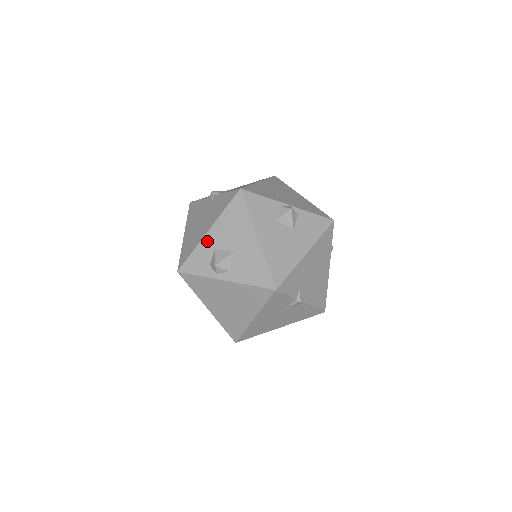
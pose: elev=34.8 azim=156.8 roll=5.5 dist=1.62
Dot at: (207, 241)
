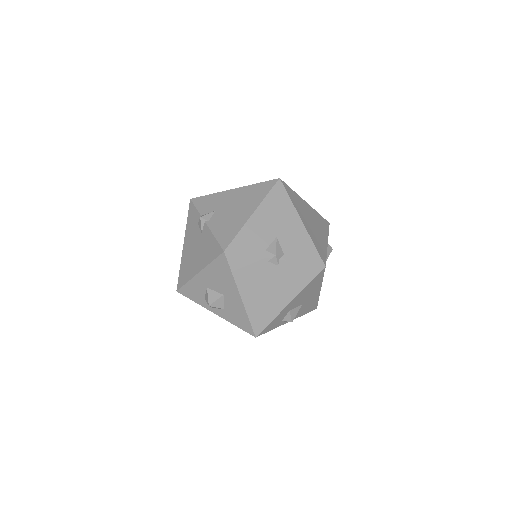
Dot at: (286, 309)
